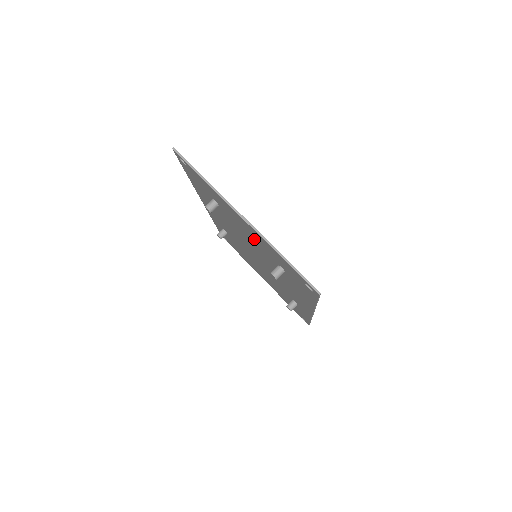
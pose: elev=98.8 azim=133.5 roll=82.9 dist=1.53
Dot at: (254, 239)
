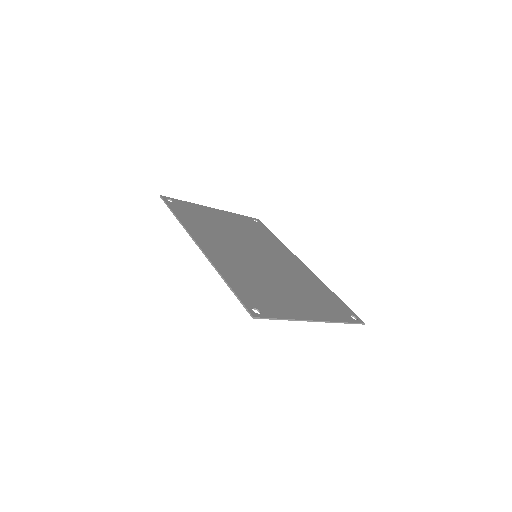
Dot at: (302, 301)
